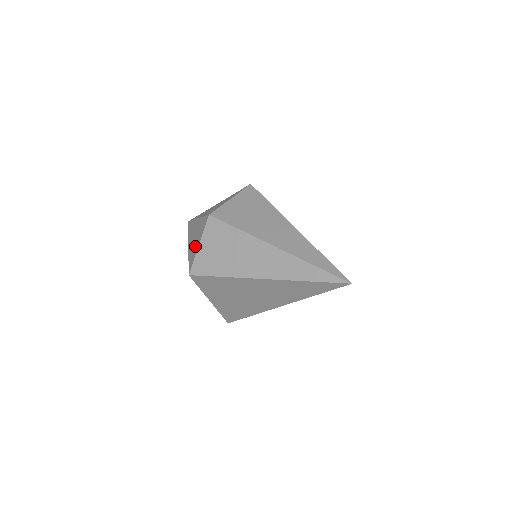
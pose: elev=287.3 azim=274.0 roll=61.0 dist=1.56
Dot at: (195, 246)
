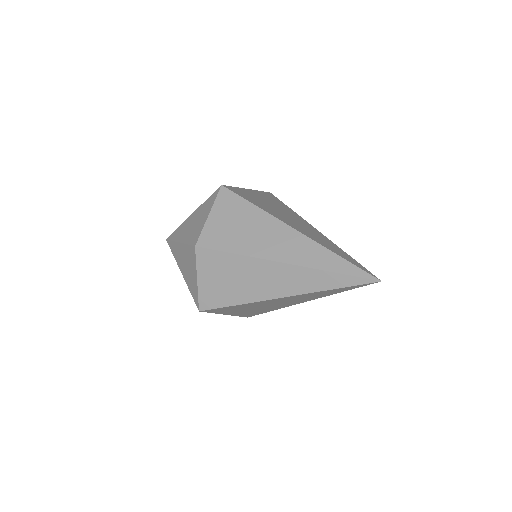
Dot at: (192, 279)
